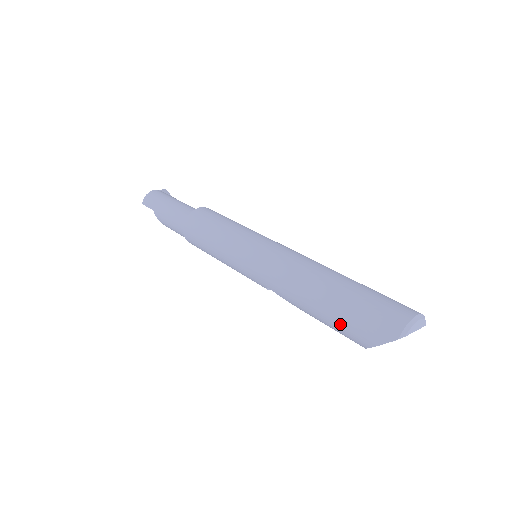
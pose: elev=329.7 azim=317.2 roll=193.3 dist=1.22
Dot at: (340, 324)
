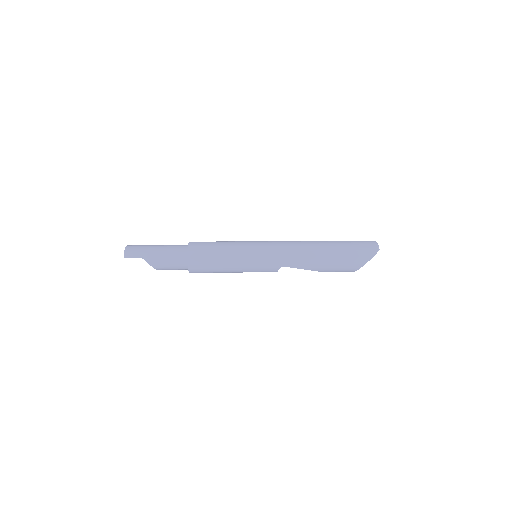
Dot at: (344, 261)
